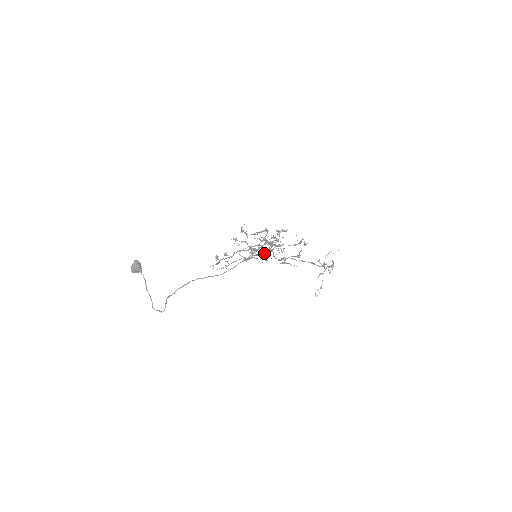
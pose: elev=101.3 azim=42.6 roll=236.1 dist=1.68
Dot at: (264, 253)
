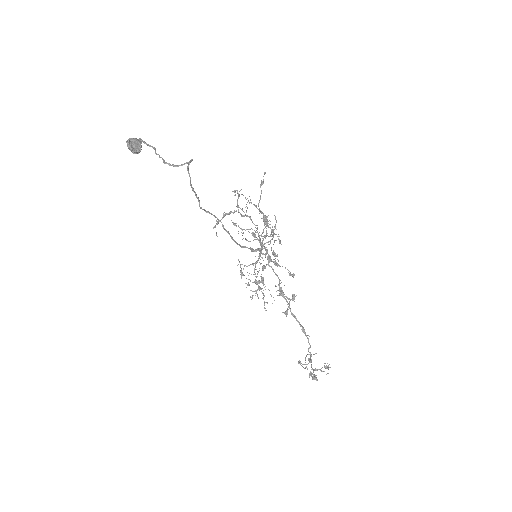
Dot at: (267, 251)
